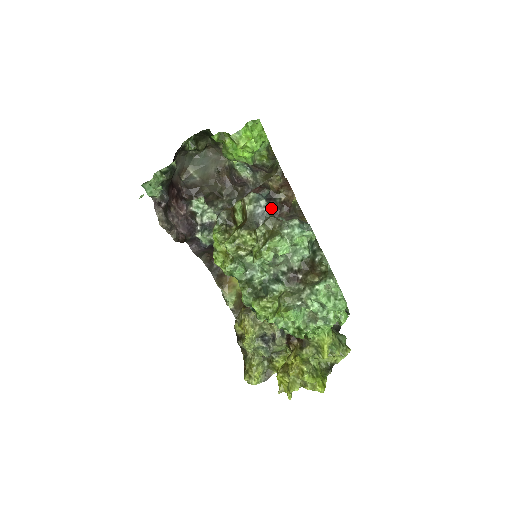
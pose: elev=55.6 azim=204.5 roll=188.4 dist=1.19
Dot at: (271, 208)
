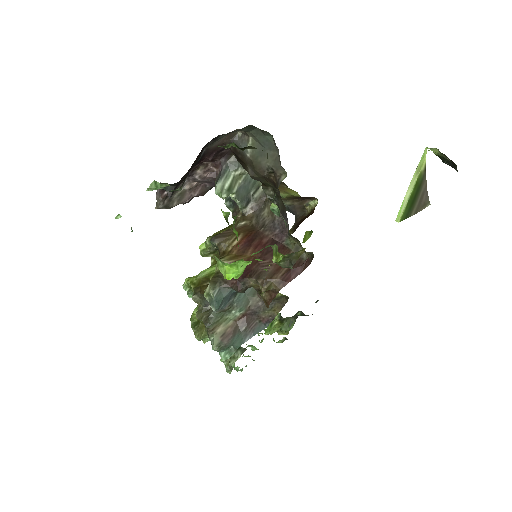
Dot at: occluded
